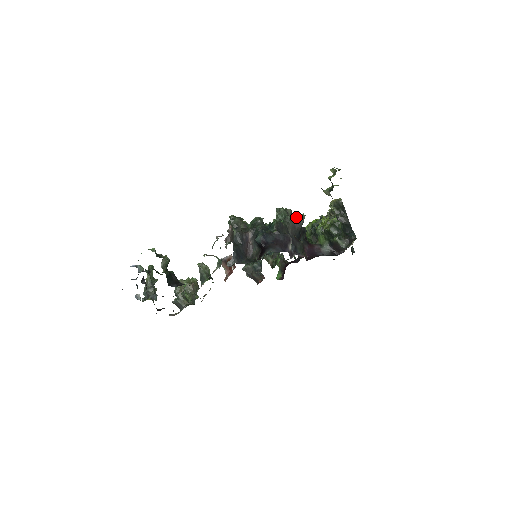
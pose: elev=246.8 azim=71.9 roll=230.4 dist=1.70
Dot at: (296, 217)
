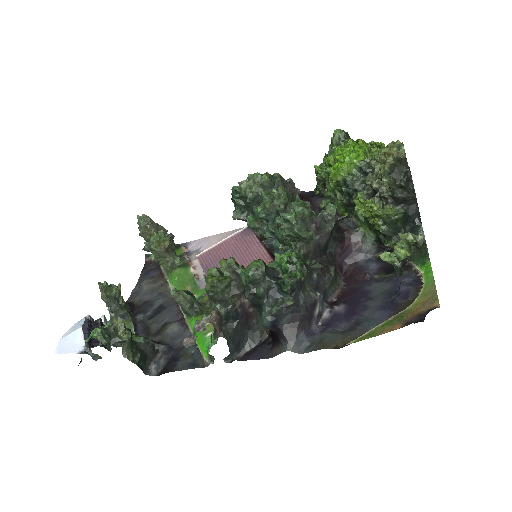
Dot at: (319, 217)
